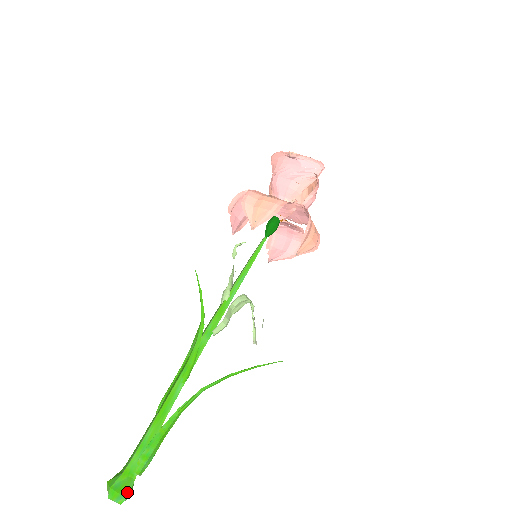
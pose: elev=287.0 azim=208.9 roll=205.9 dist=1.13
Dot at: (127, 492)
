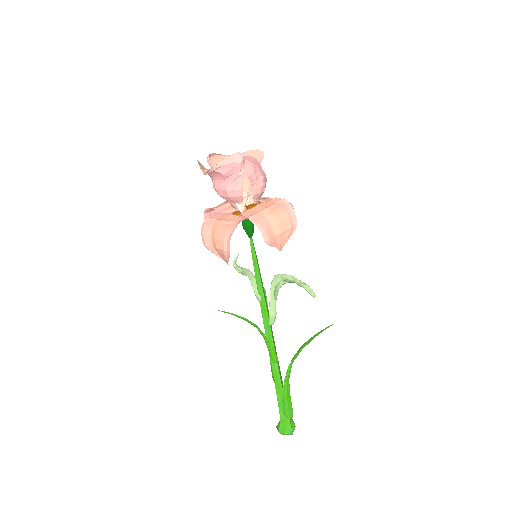
Dot at: (290, 431)
